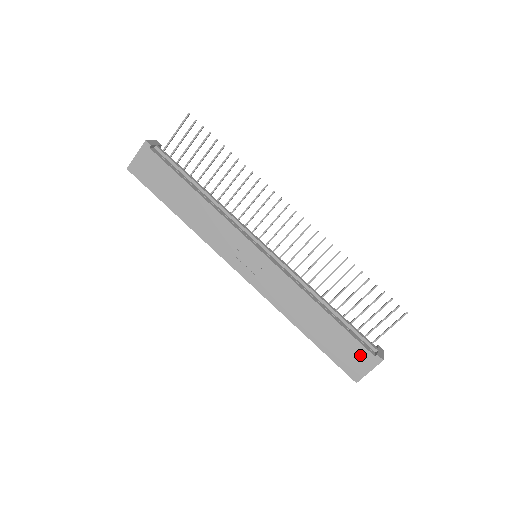
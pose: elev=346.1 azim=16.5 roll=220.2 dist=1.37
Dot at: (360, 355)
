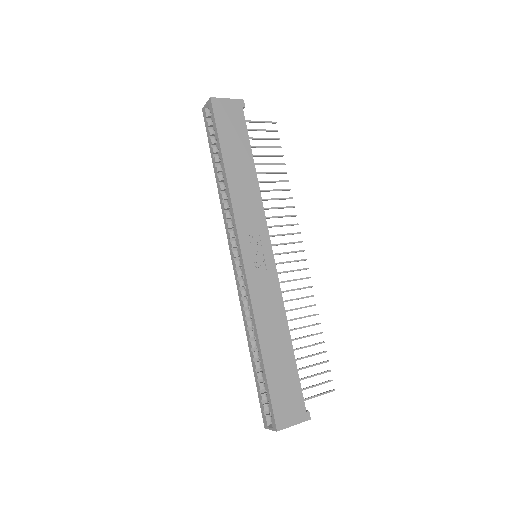
Dot at: (296, 403)
